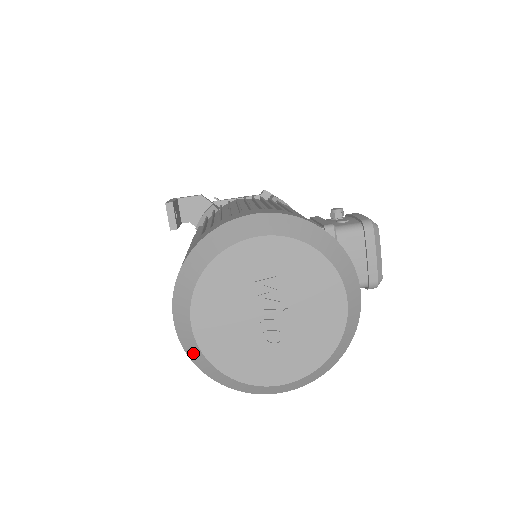
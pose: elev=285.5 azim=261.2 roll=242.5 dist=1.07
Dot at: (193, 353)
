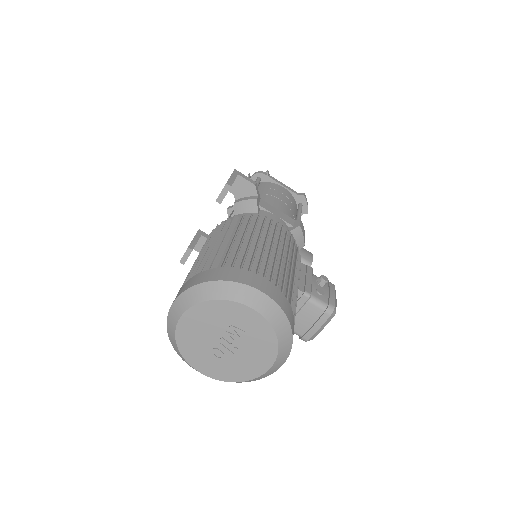
Dot at: (170, 326)
